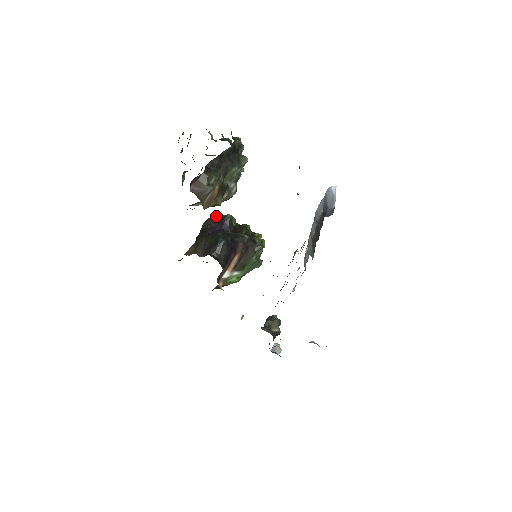
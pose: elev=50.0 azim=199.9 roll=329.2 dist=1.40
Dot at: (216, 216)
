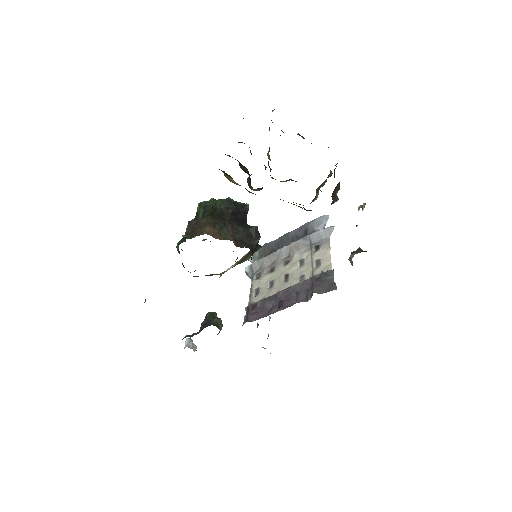
Dot at: (226, 198)
